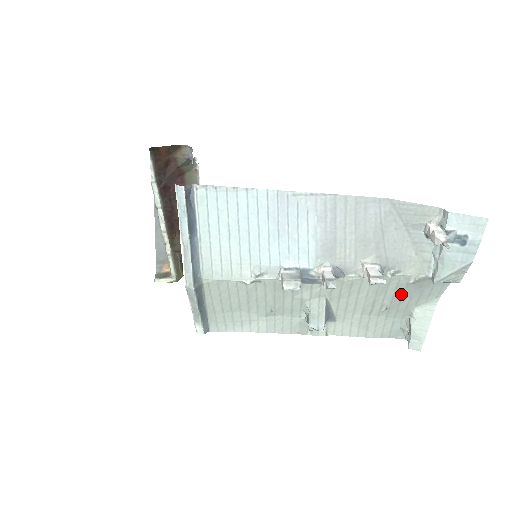
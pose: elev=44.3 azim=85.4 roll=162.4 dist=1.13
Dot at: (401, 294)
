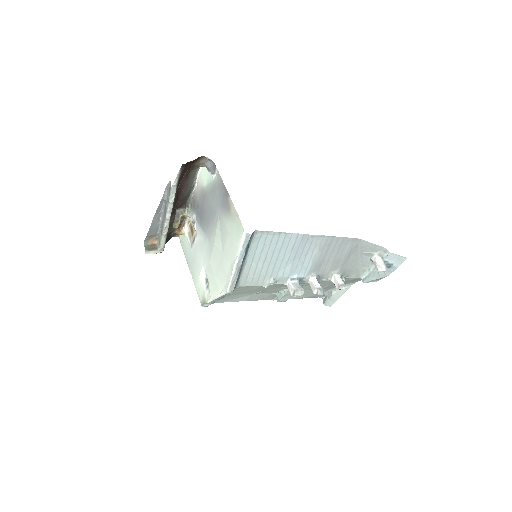
Dot at: occluded
